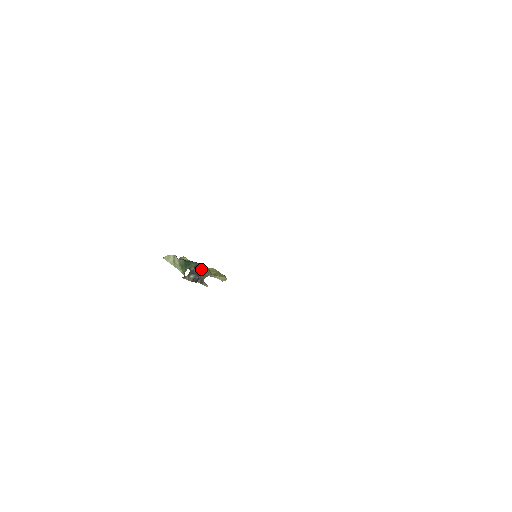
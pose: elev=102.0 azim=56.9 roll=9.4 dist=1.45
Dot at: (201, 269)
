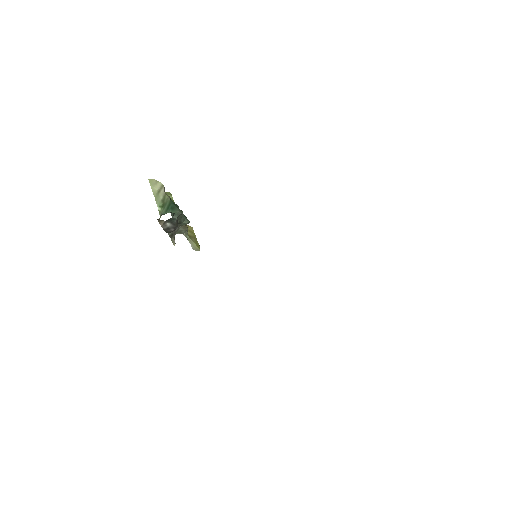
Dot at: (182, 222)
